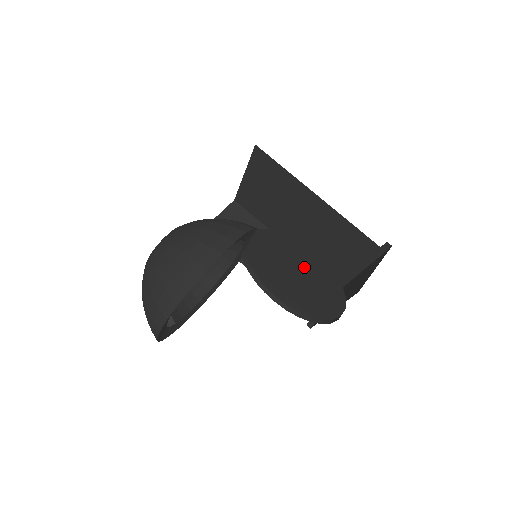
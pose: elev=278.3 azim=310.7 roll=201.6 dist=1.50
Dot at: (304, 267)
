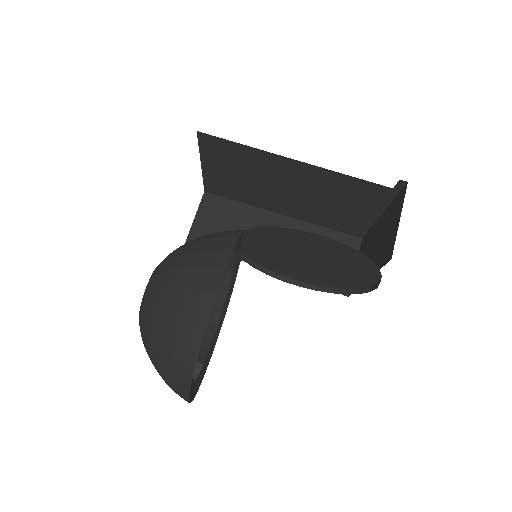
Dot at: (316, 251)
